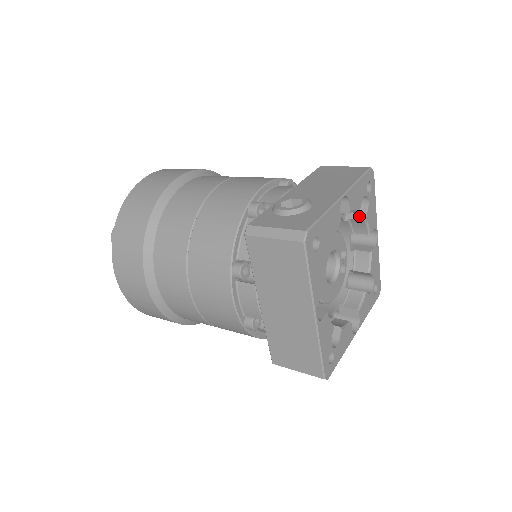
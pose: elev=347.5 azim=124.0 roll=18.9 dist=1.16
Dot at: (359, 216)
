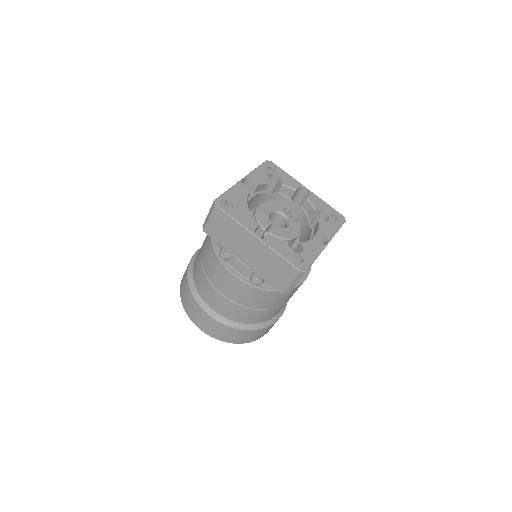
Dot at: (279, 186)
